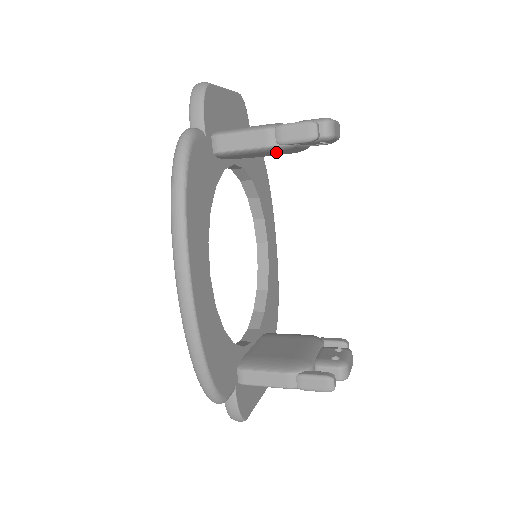
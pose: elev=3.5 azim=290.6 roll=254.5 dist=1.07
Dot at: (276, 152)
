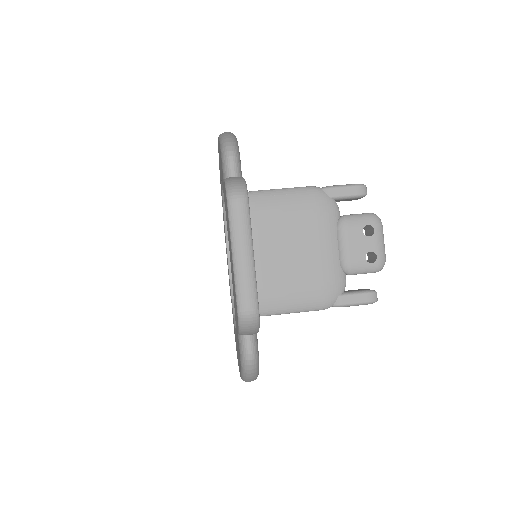
Dot at: occluded
